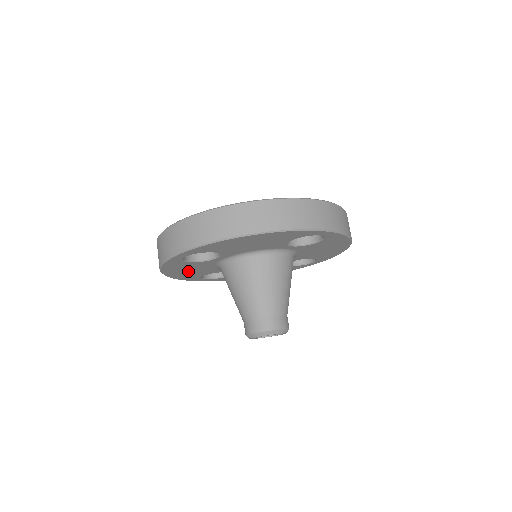
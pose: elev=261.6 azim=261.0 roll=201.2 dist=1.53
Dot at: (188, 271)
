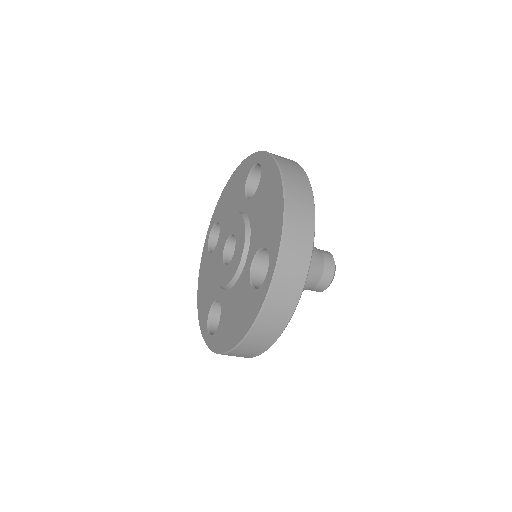
Dot at: occluded
